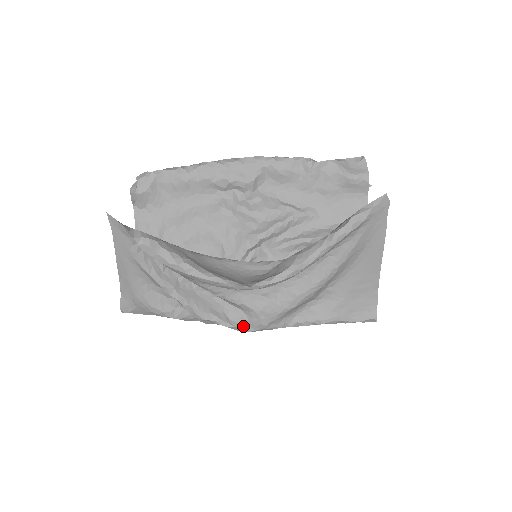
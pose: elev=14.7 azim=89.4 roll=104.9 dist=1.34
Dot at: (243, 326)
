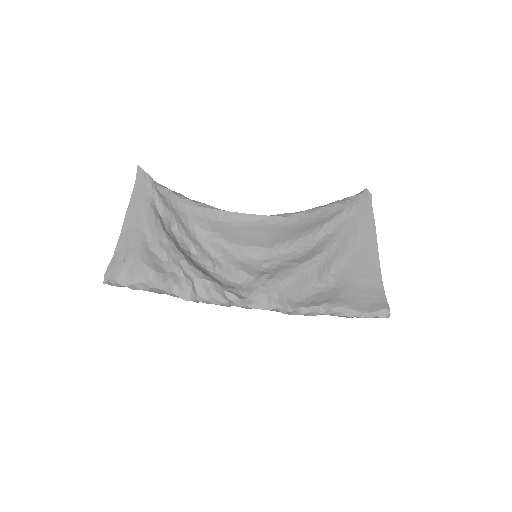
Dot at: (240, 297)
